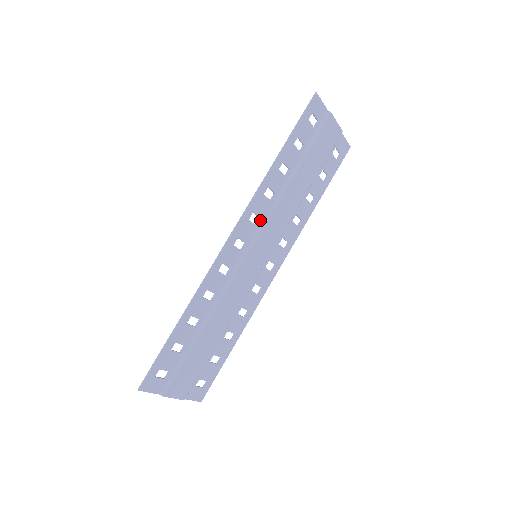
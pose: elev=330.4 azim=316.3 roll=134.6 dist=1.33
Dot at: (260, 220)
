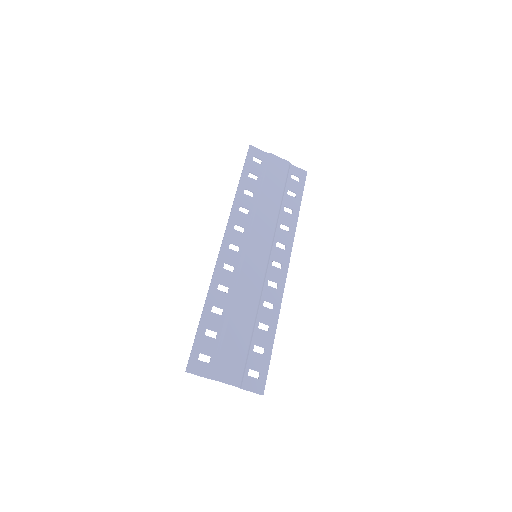
Dot at: (245, 229)
